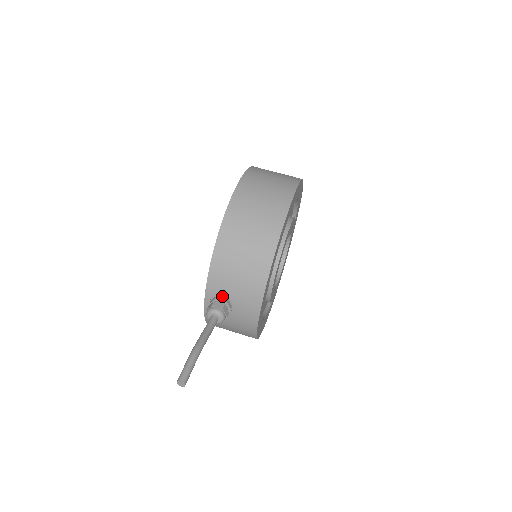
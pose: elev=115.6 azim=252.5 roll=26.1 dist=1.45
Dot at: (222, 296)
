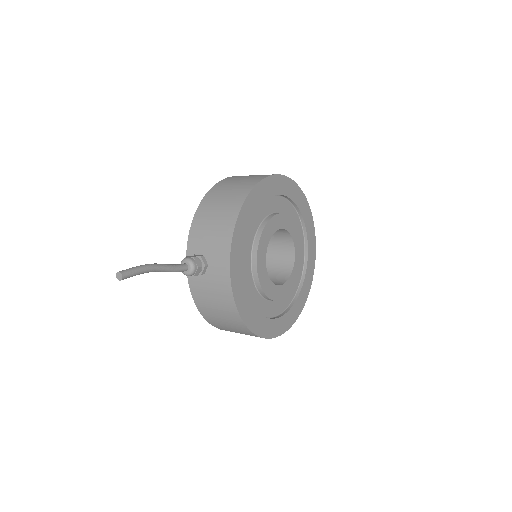
Dot at: (199, 255)
